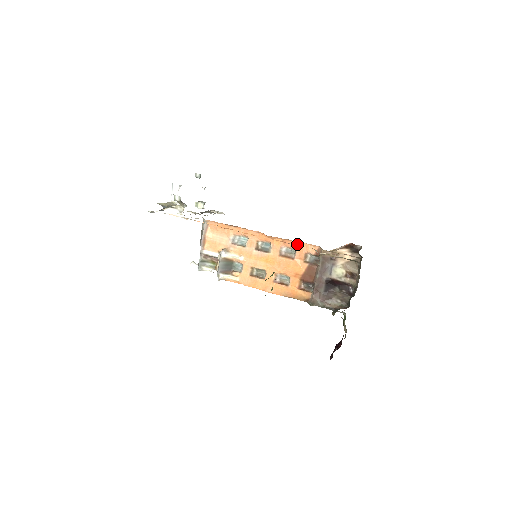
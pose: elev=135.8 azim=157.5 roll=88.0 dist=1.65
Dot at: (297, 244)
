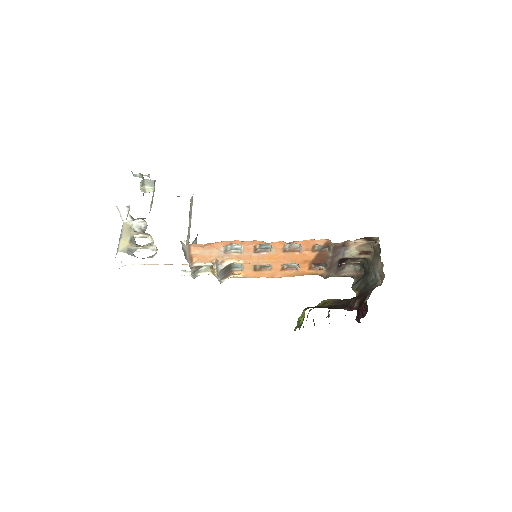
Dot at: (302, 241)
